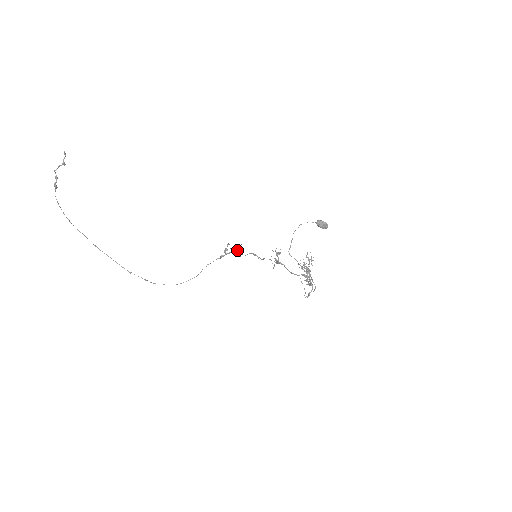
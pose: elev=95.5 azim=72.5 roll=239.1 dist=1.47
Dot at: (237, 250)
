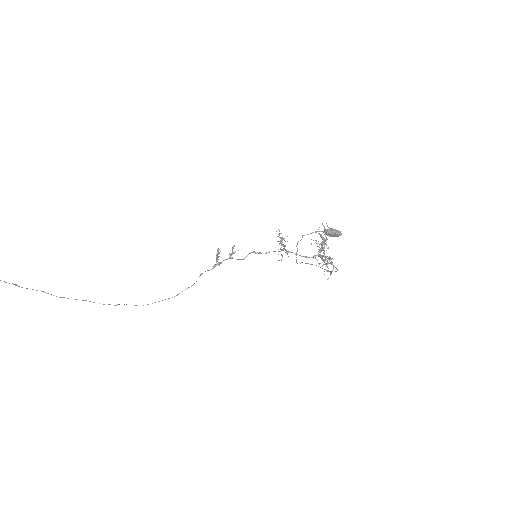
Dot at: (231, 255)
